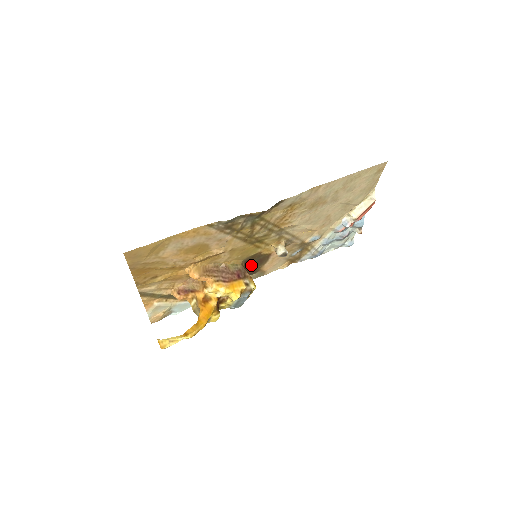
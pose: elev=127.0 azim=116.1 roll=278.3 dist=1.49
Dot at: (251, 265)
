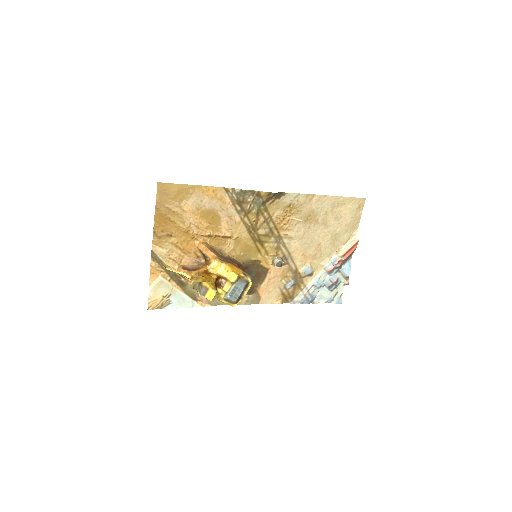
Dot at: occluded
